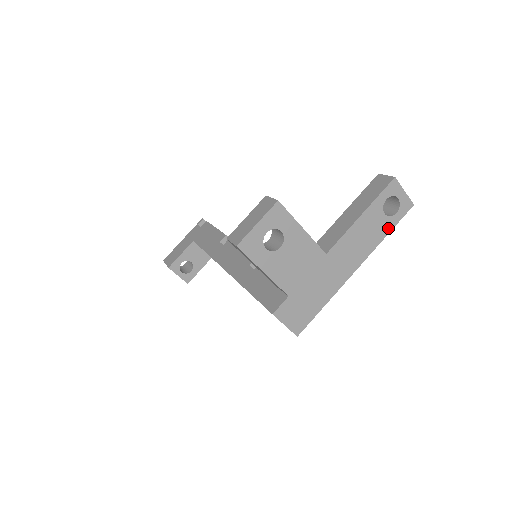
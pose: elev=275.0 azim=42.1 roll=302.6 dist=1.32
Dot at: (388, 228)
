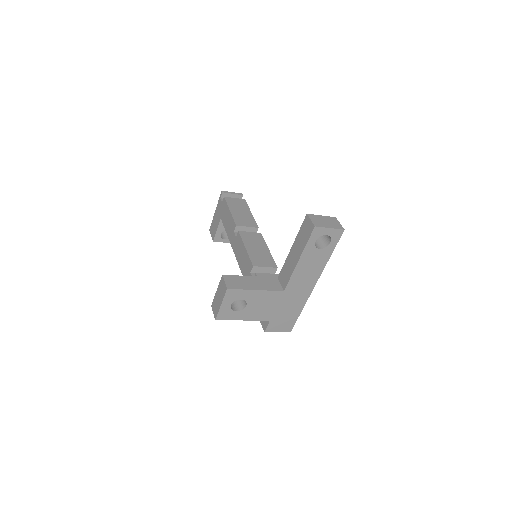
Dot at: (328, 253)
